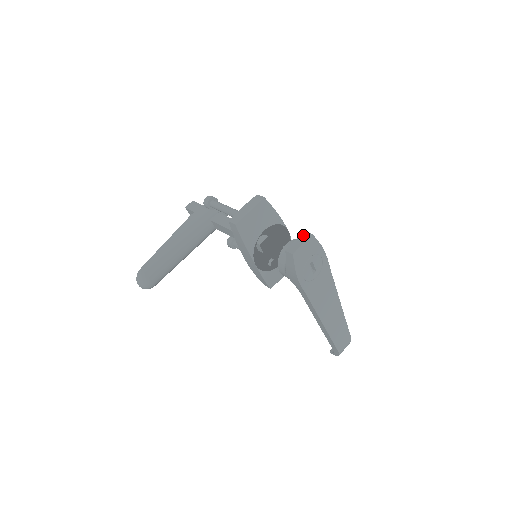
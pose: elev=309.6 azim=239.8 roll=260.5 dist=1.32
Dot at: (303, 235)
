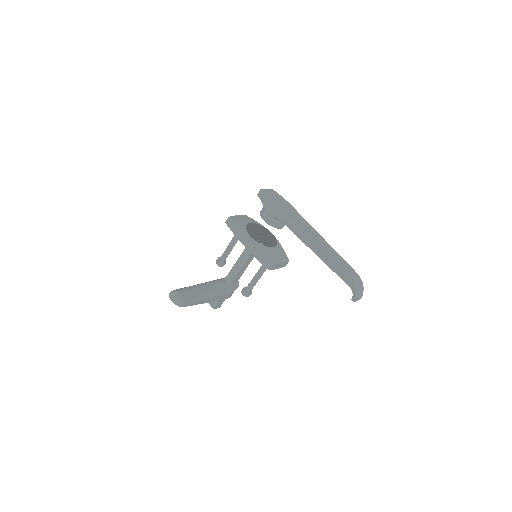
Dot at: occluded
